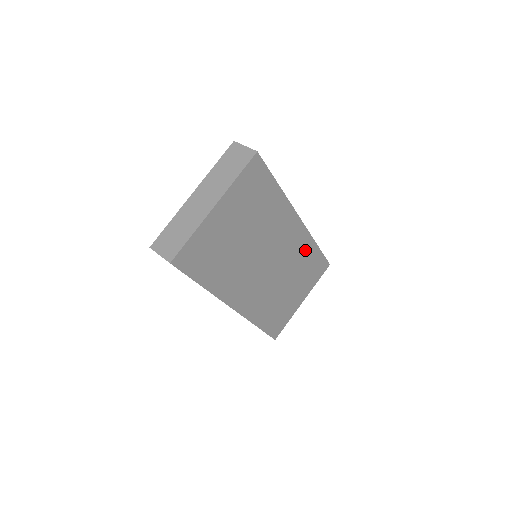
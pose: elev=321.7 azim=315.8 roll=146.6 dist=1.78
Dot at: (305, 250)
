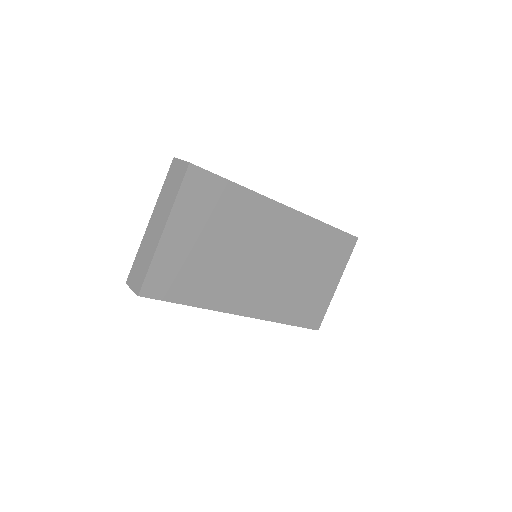
Dot at: (312, 234)
